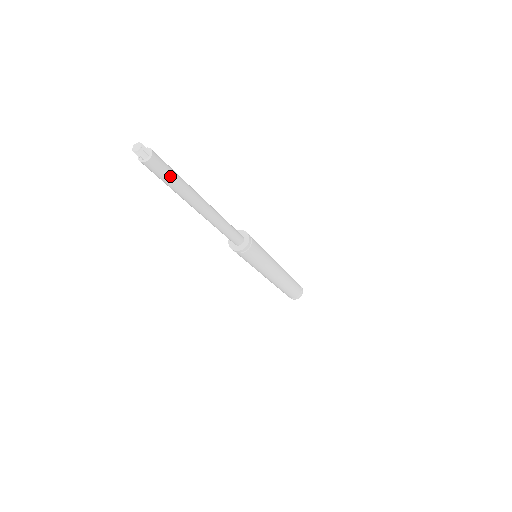
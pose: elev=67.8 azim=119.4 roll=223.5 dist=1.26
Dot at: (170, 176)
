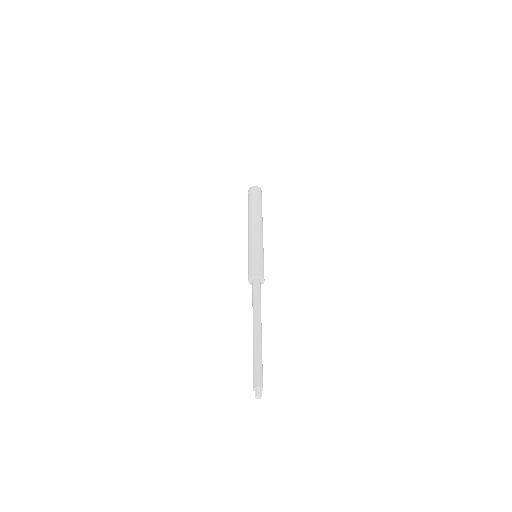
Dot at: occluded
